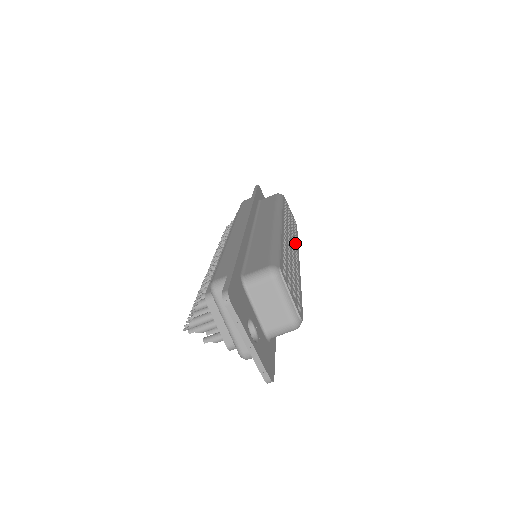
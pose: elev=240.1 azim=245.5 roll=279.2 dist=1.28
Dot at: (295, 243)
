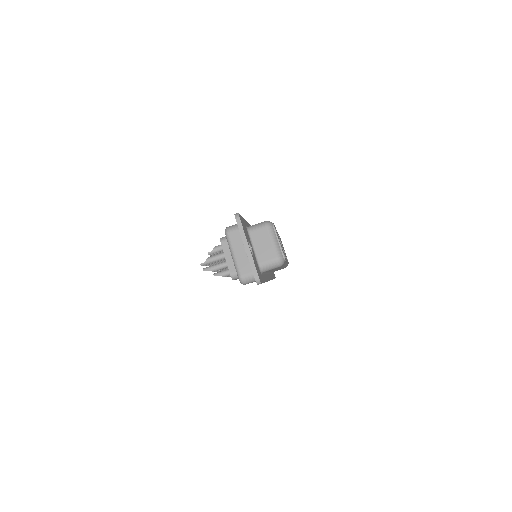
Dot at: occluded
